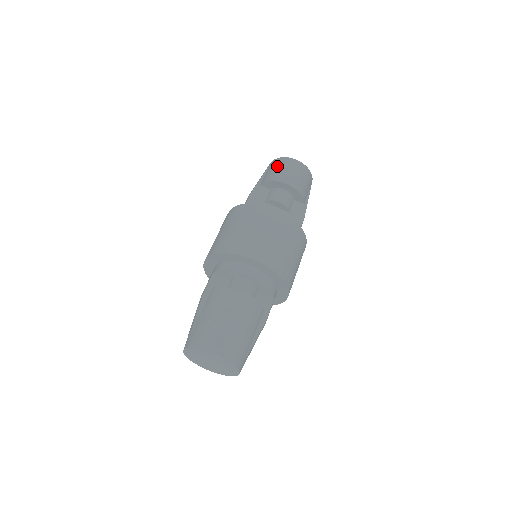
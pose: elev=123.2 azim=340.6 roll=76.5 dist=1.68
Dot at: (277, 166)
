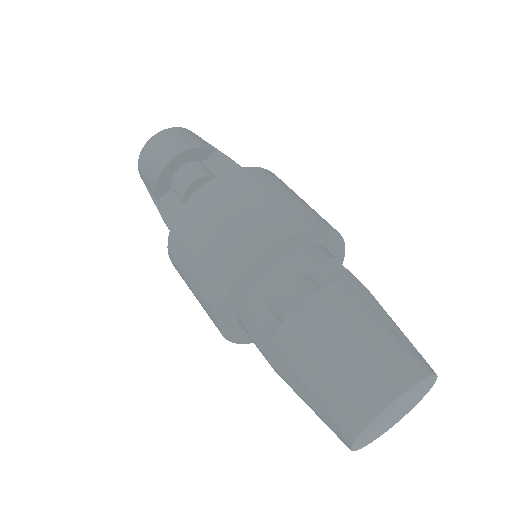
Dot at: (145, 166)
